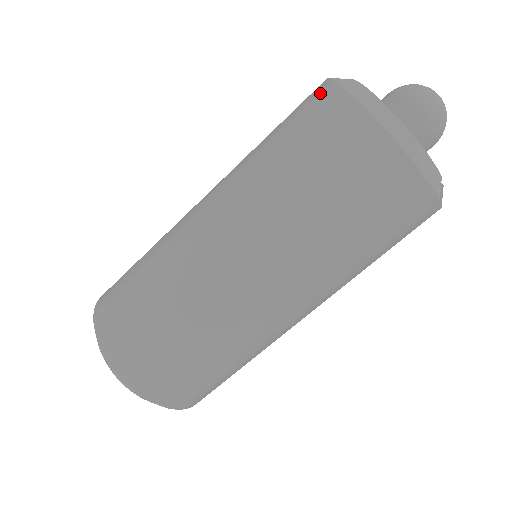
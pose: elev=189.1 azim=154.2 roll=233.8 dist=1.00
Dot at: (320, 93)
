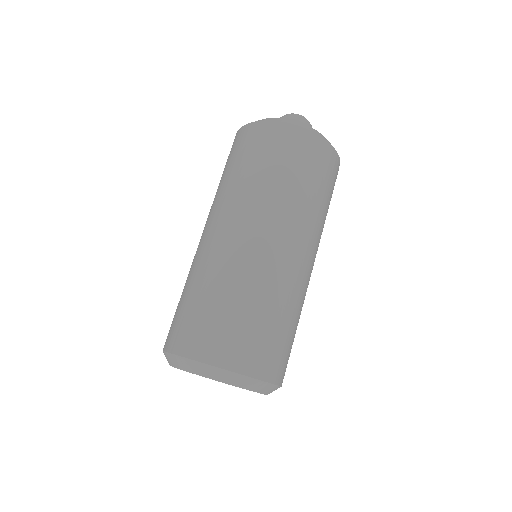
Dot at: (254, 130)
